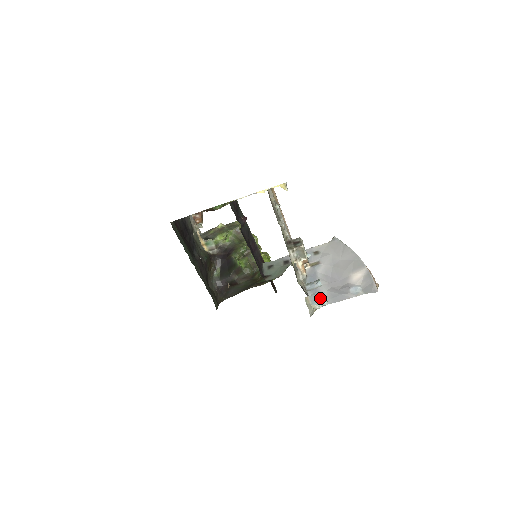
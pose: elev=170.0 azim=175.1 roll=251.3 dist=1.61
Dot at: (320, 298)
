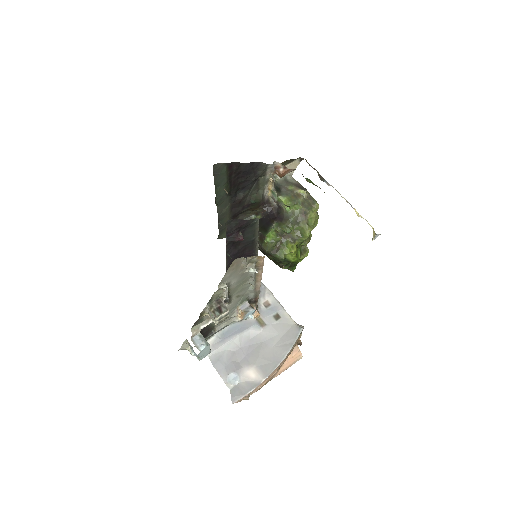
Dot at: (195, 353)
